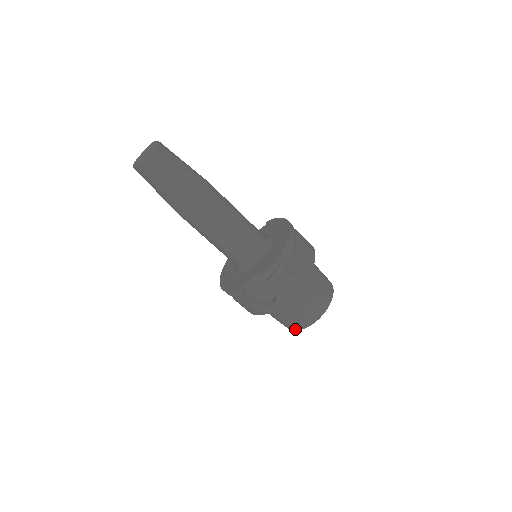
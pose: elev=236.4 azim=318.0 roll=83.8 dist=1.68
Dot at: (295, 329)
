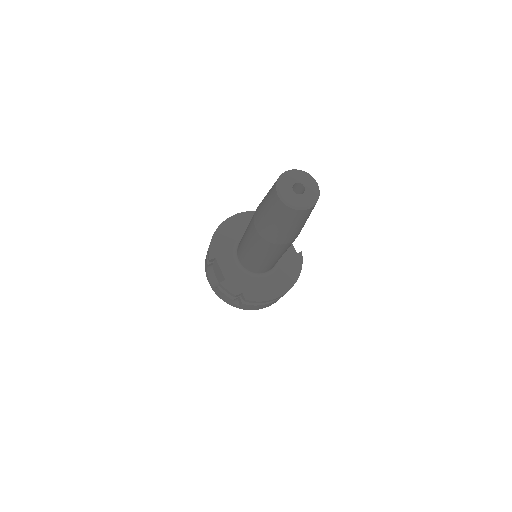
Dot at: occluded
